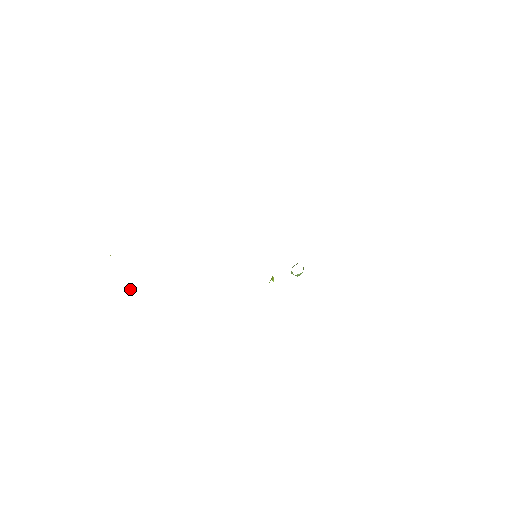
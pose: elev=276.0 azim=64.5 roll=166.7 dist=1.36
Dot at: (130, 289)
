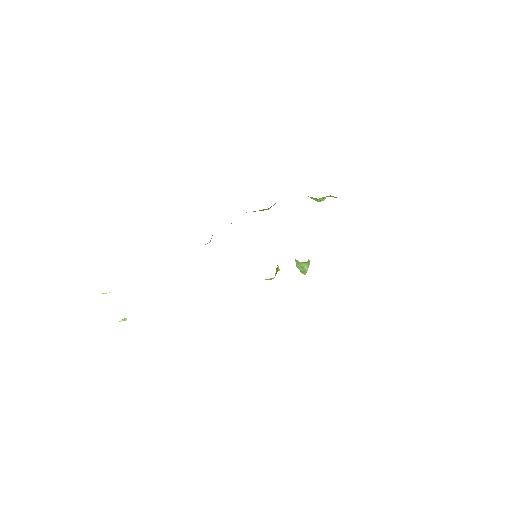
Dot at: (125, 319)
